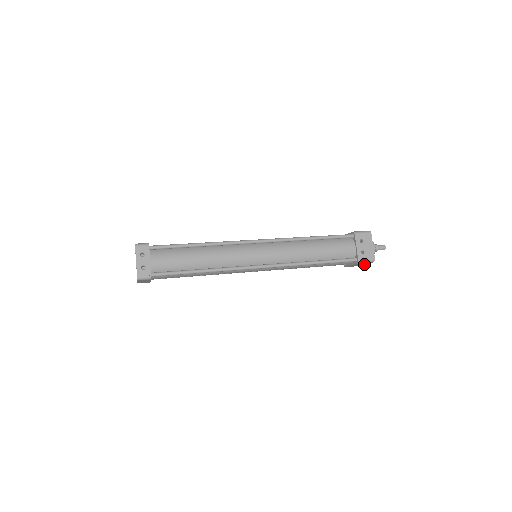
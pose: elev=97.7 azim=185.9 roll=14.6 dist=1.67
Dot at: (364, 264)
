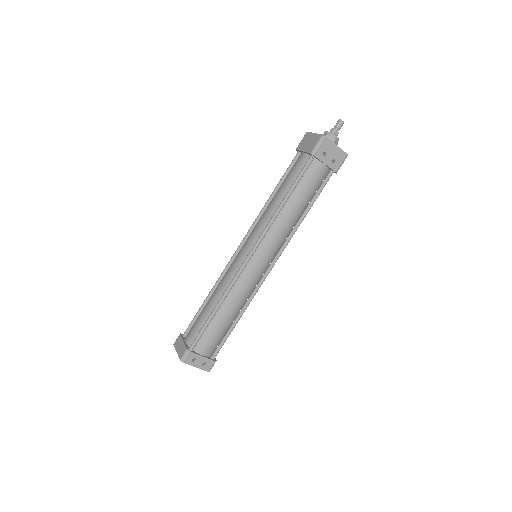
Dot at: occluded
